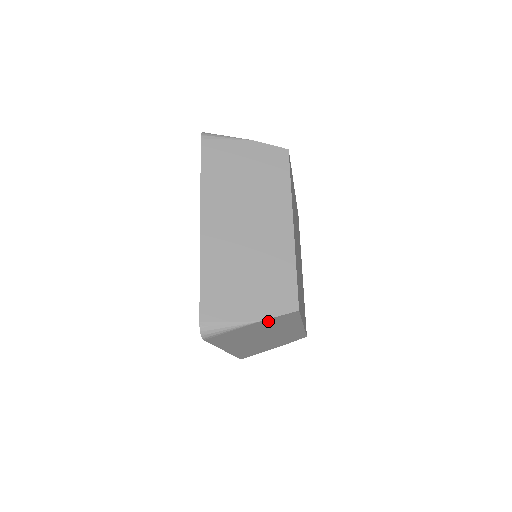
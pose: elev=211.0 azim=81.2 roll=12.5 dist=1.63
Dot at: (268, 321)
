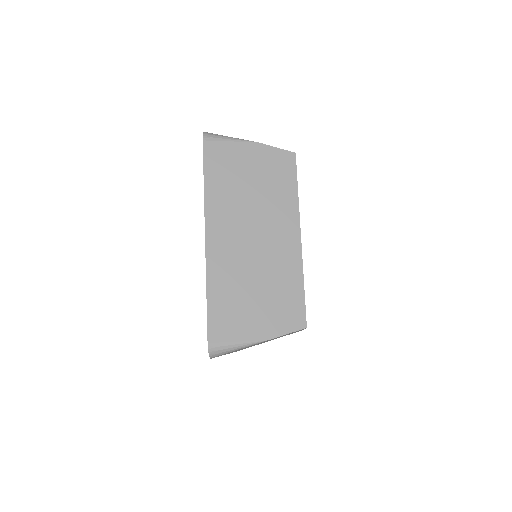
Dot at: occluded
